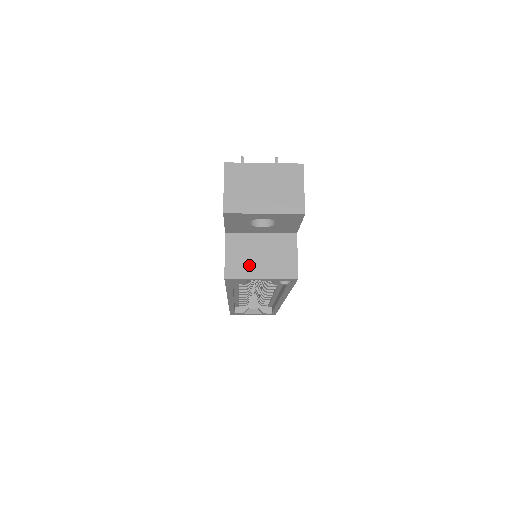
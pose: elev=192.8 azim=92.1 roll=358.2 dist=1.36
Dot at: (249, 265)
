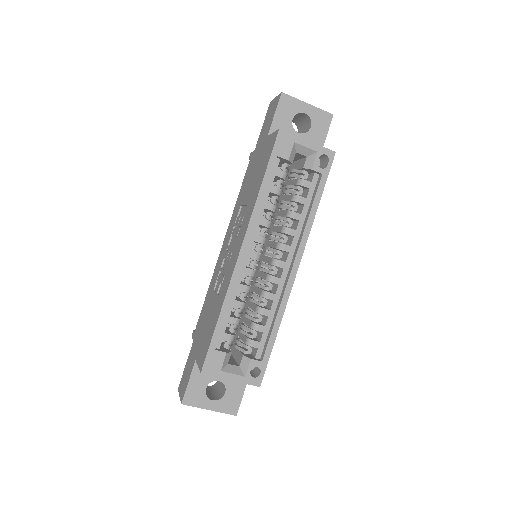
Dot at: occluded
